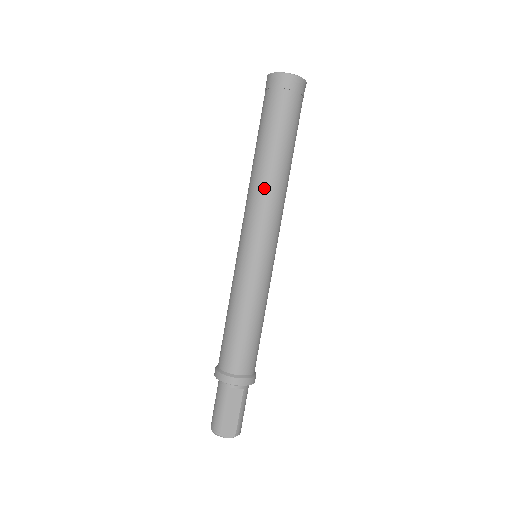
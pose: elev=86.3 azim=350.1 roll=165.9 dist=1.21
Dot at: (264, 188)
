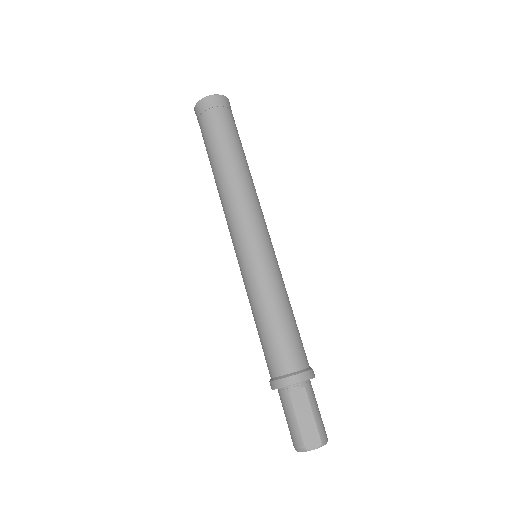
Dot at: (230, 191)
